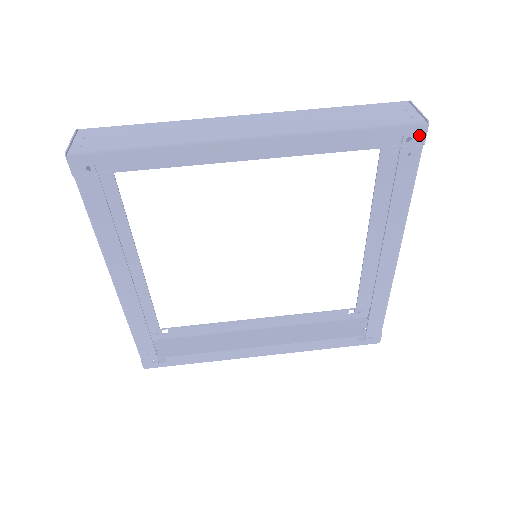
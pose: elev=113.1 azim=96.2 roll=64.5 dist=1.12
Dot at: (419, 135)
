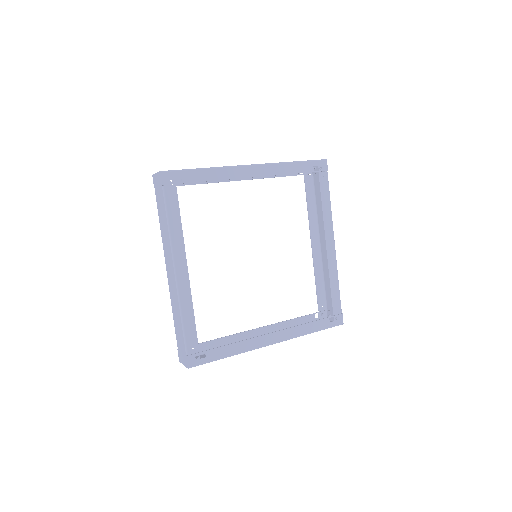
Dot at: (324, 166)
